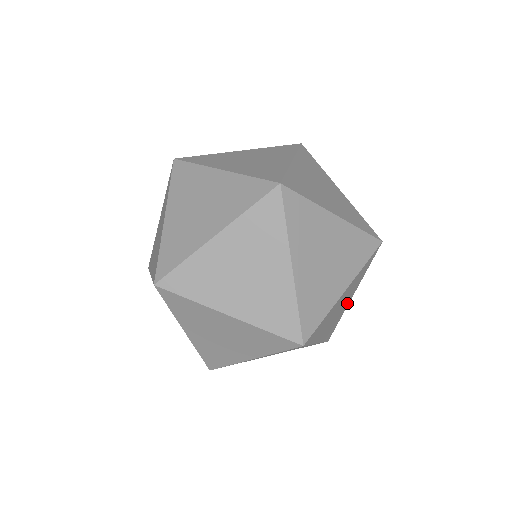
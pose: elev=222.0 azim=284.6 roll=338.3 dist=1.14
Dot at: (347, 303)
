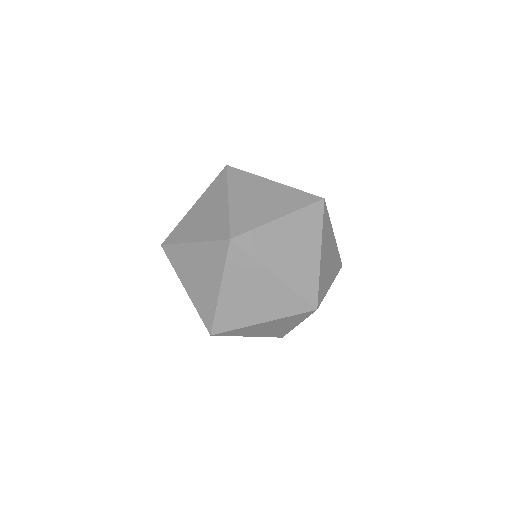
Dot at: occluded
